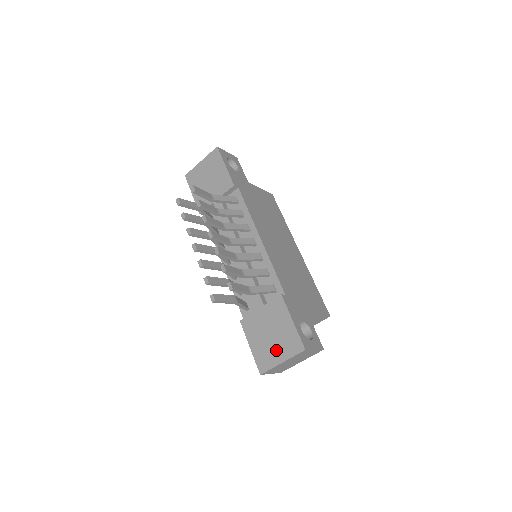
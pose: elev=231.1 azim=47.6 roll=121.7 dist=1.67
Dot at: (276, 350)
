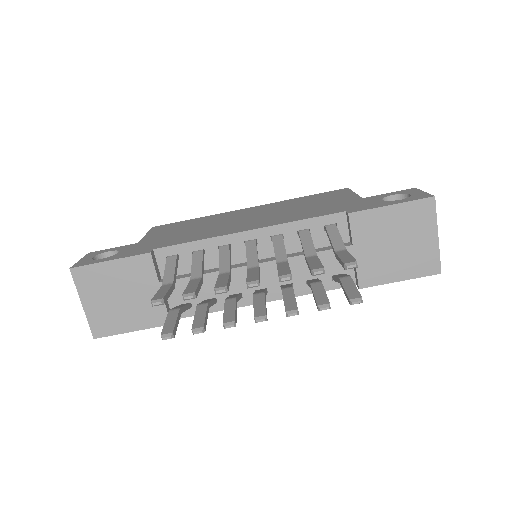
Dot at: (419, 241)
